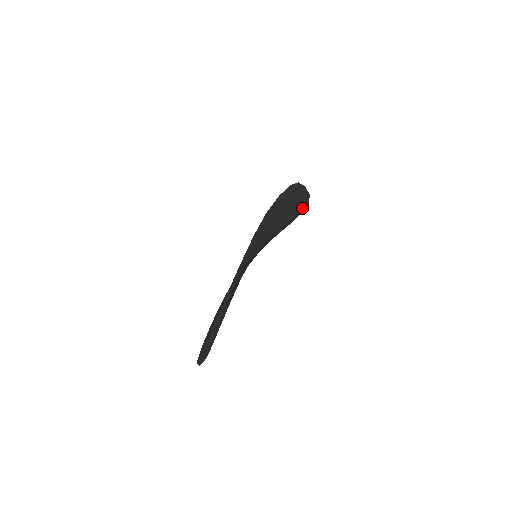
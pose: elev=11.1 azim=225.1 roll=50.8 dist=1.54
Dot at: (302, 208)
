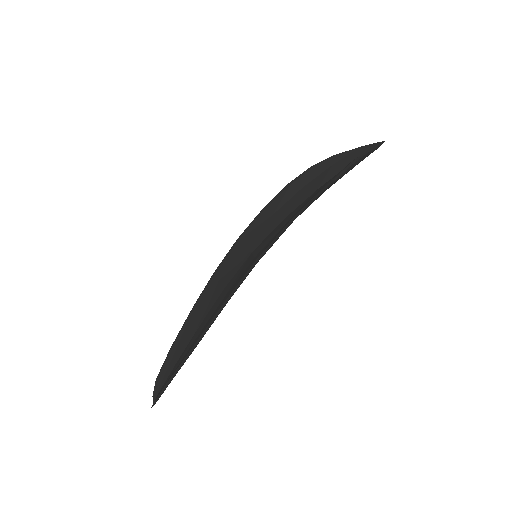
Dot at: occluded
